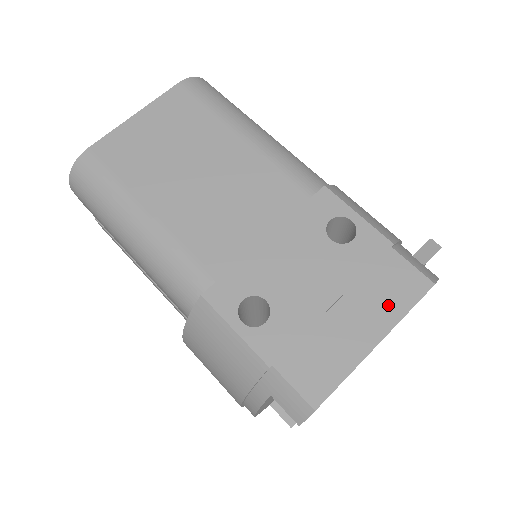
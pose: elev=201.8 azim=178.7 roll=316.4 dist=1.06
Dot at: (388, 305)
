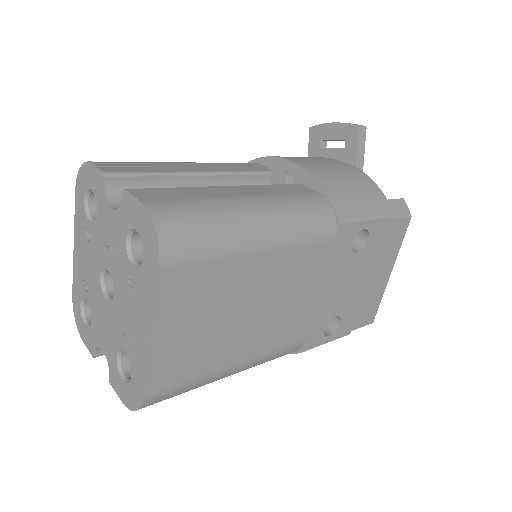
Dot at: (392, 252)
